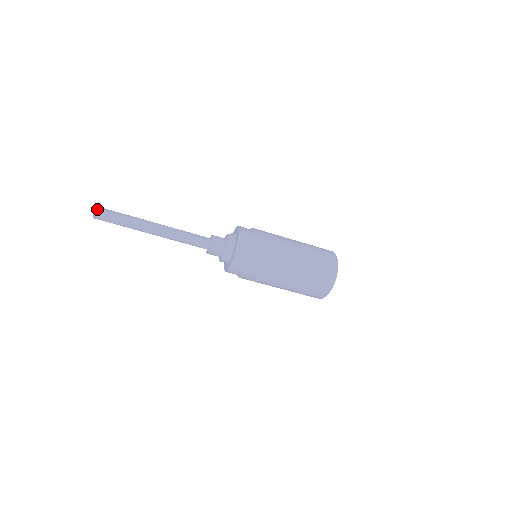
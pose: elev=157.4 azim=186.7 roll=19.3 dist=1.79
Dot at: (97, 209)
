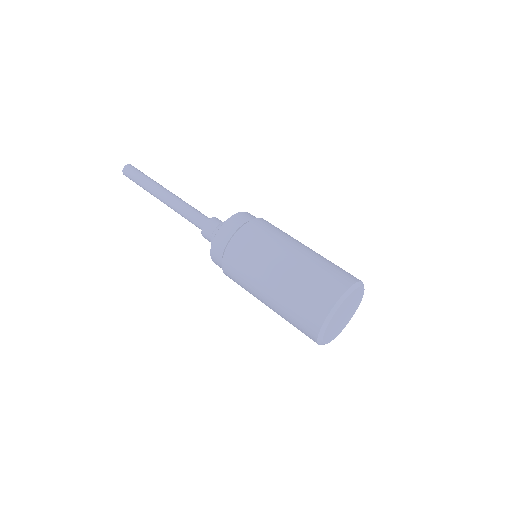
Dot at: (124, 170)
